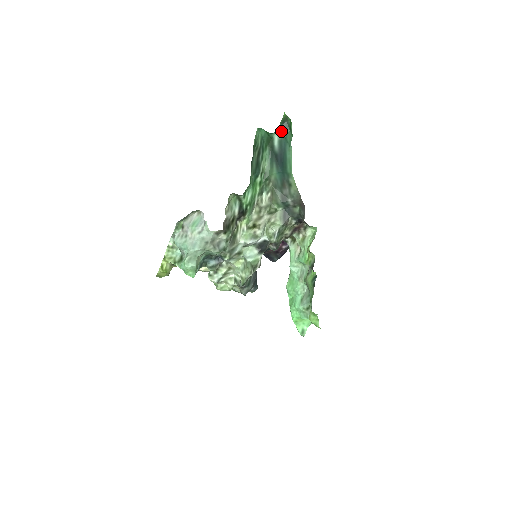
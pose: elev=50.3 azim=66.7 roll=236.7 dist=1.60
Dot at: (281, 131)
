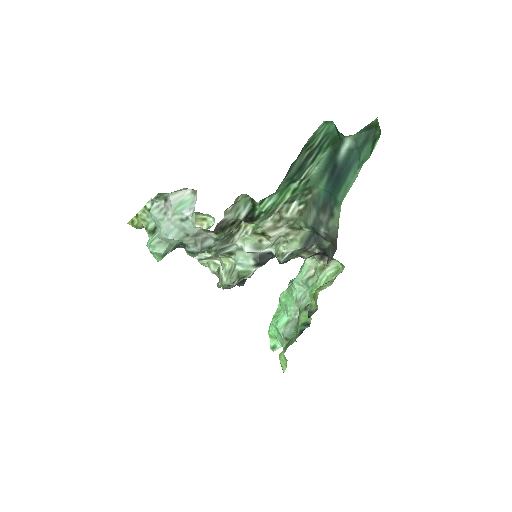
Dot at: (359, 138)
